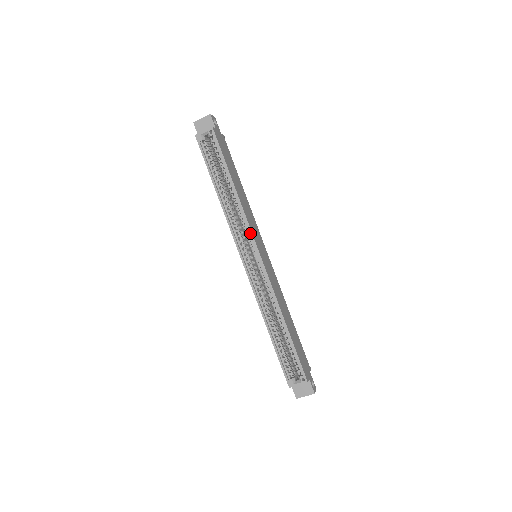
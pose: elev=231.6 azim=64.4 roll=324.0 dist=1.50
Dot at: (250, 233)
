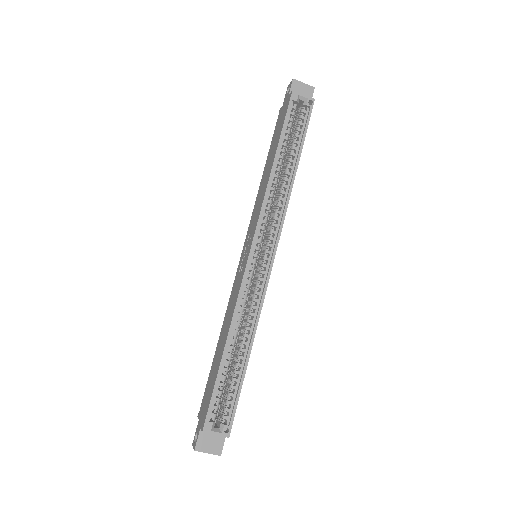
Dot at: (280, 228)
